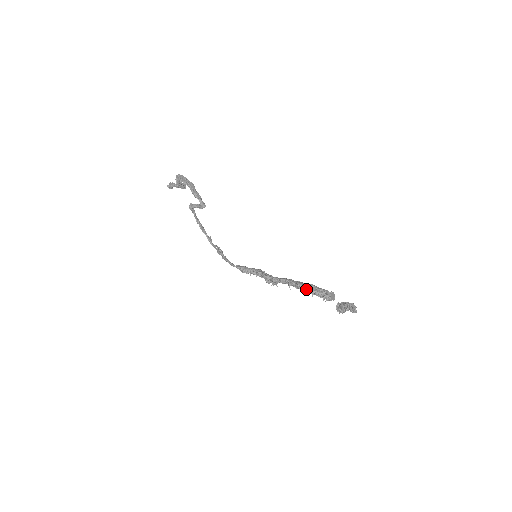
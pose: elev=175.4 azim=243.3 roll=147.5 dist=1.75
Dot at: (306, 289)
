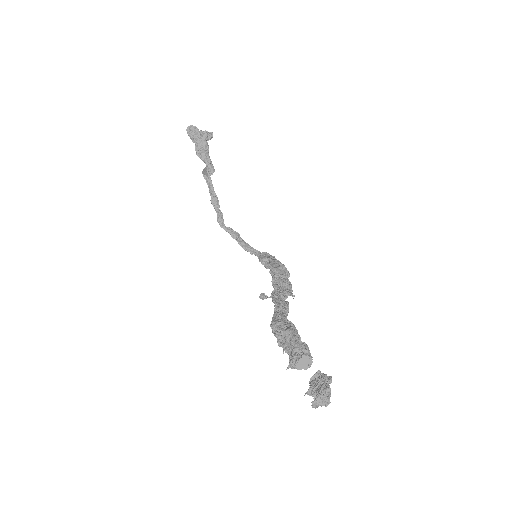
Dot at: (276, 336)
